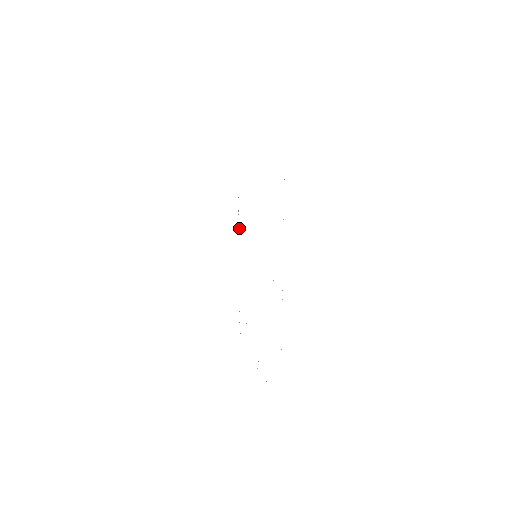
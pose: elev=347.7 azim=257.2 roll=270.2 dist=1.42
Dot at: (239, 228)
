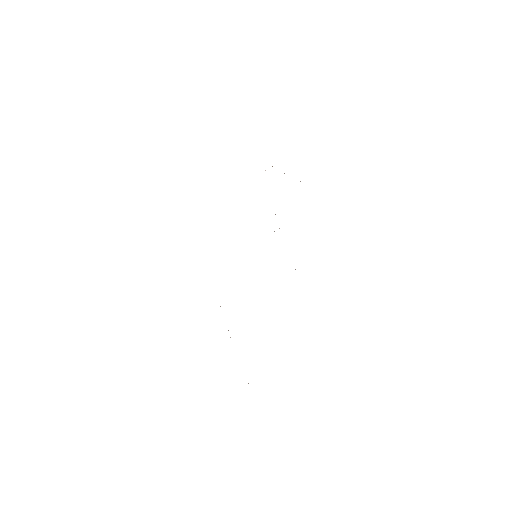
Dot at: occluded
